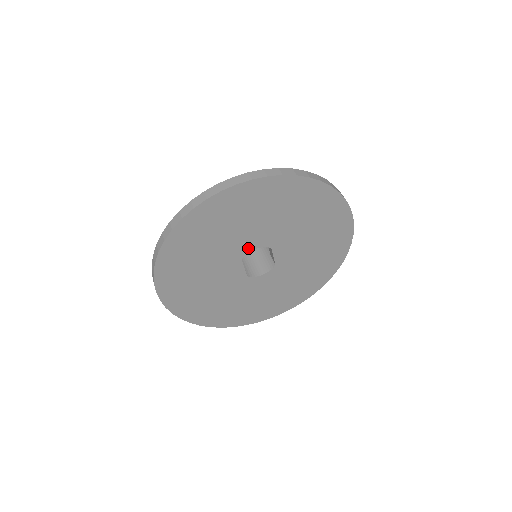
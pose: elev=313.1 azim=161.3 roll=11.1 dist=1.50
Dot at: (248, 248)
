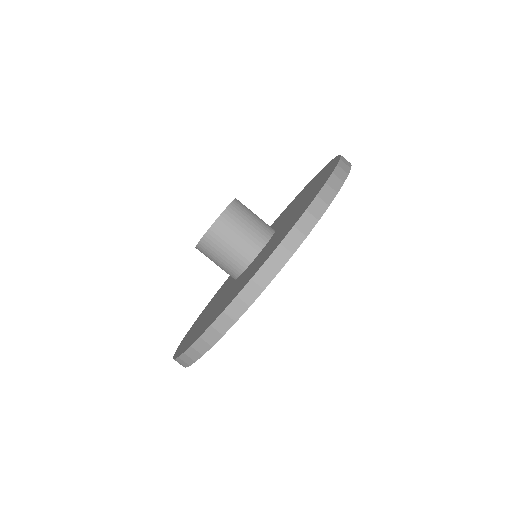
Dot at: occluded
